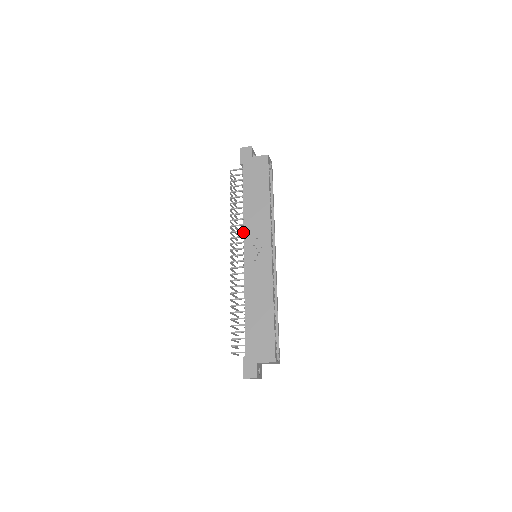
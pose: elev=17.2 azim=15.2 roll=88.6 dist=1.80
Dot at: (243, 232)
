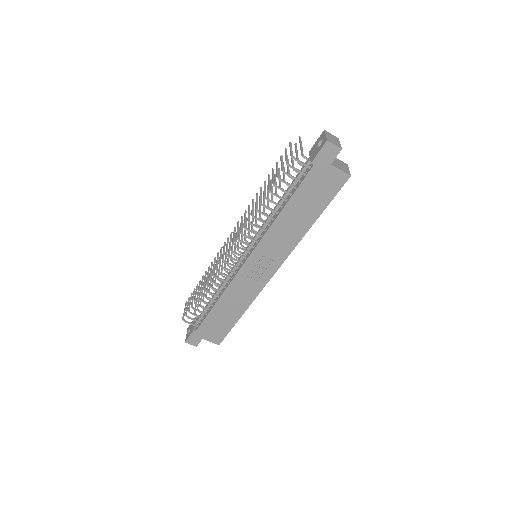
Dot at: (259, 232)
